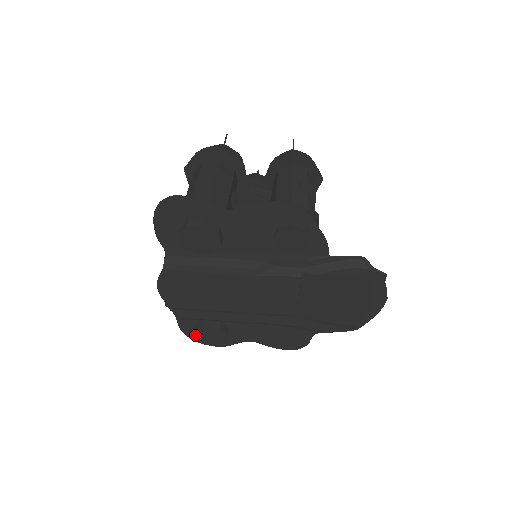
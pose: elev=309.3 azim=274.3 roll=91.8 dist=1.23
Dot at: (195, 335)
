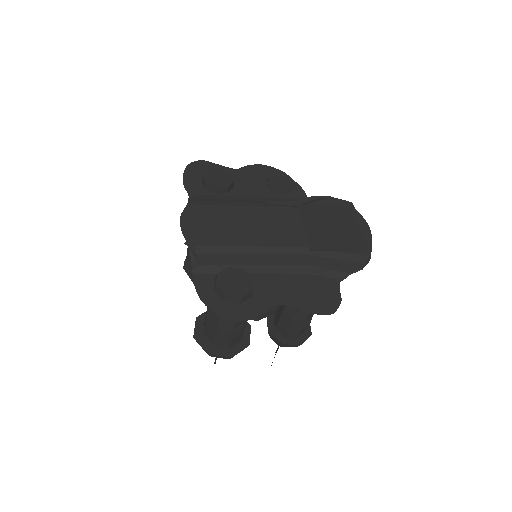
Dot at: (216, 284)
